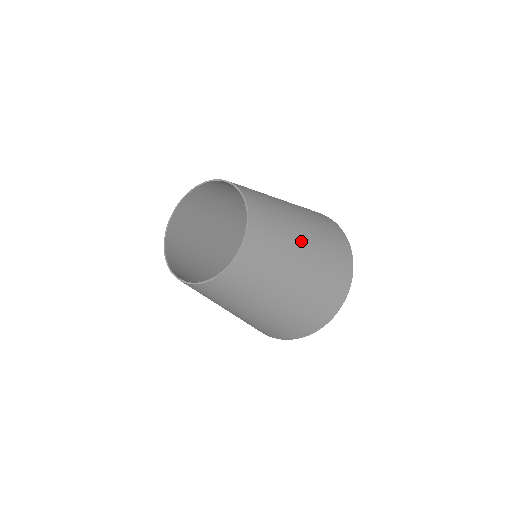
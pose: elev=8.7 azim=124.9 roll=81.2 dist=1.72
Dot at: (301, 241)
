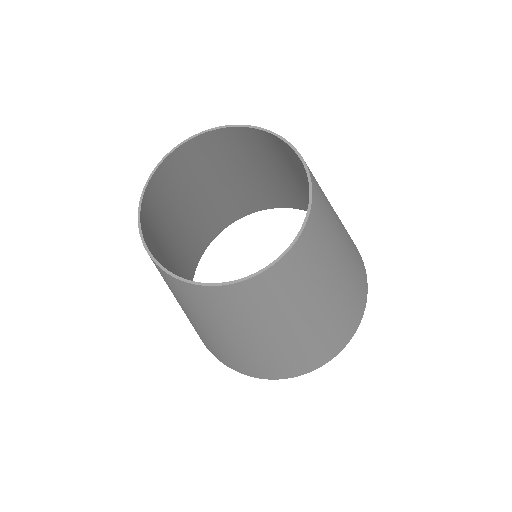
Dot at: (343, 245)
